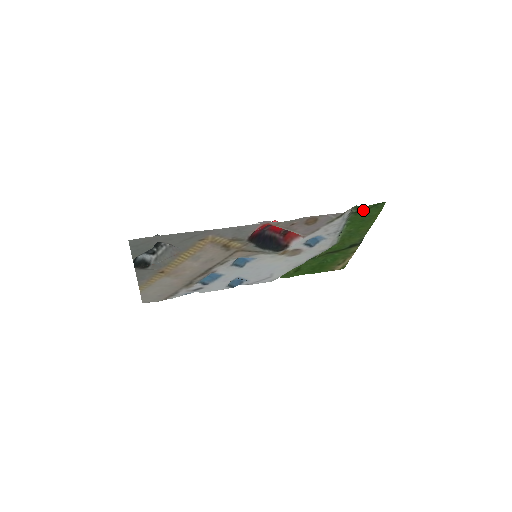
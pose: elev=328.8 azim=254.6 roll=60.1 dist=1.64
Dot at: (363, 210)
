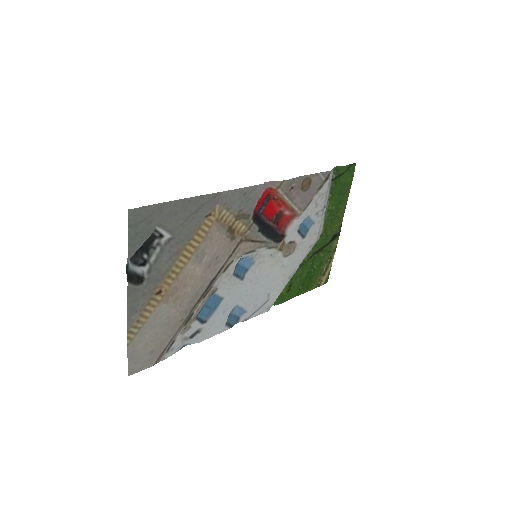
Dot at: (341, 174)
